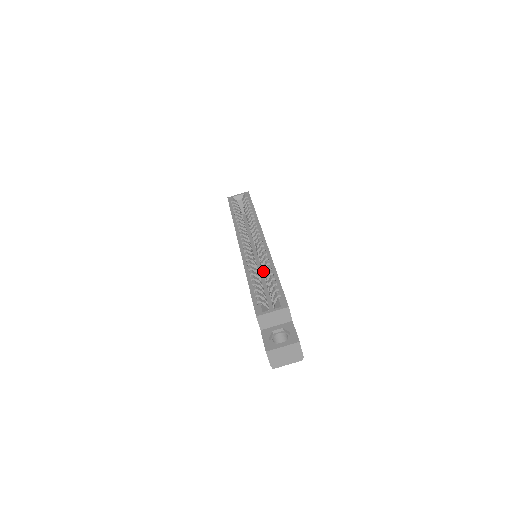
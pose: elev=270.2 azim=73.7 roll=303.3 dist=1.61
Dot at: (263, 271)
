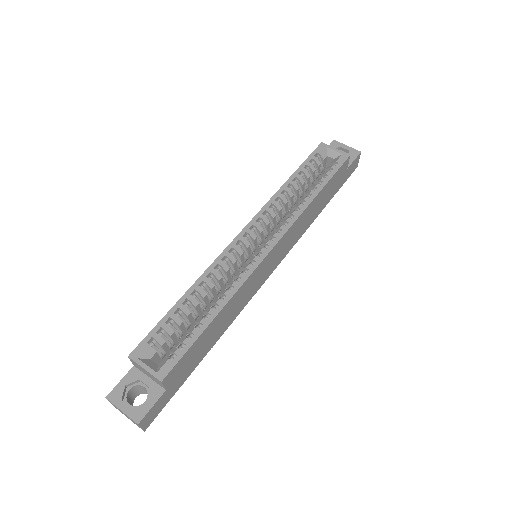
Dot at: occluded
